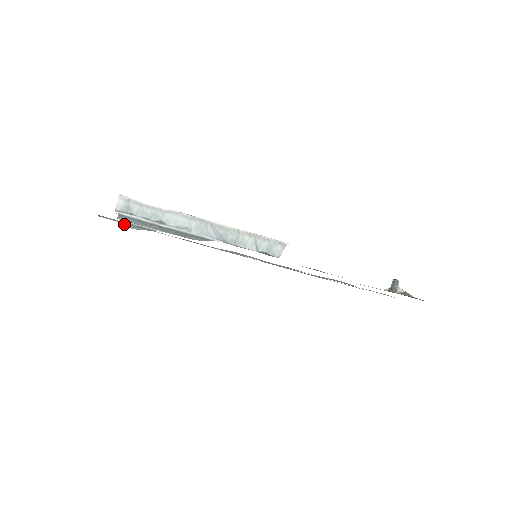
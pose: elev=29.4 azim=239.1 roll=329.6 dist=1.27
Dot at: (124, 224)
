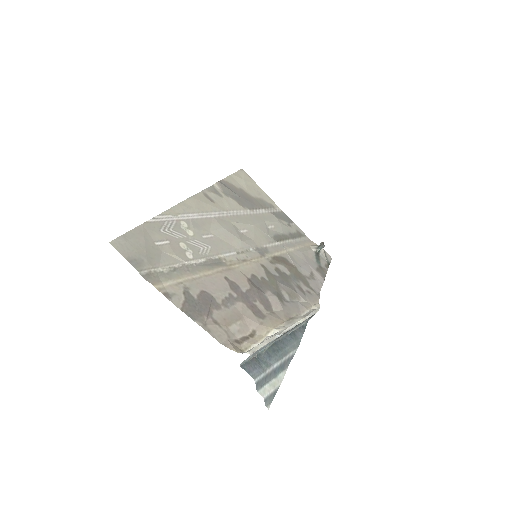
Dot at: (267, 401)
